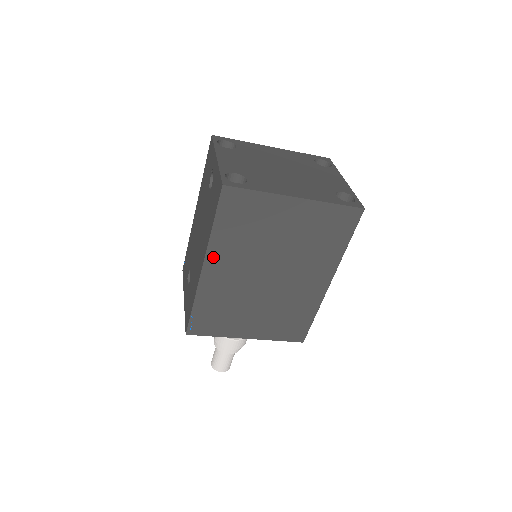
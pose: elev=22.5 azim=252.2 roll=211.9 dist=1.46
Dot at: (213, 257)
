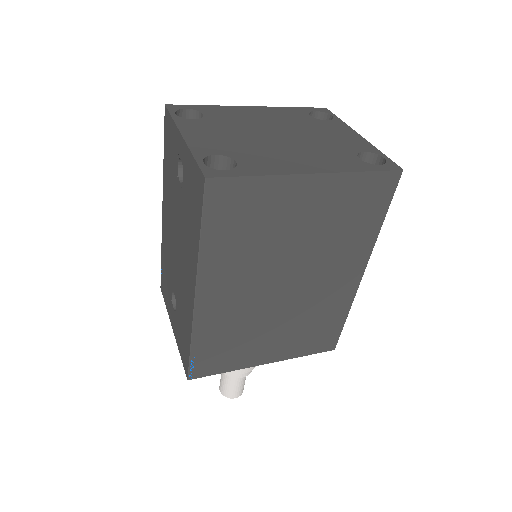
Dot at: (207, 279)
